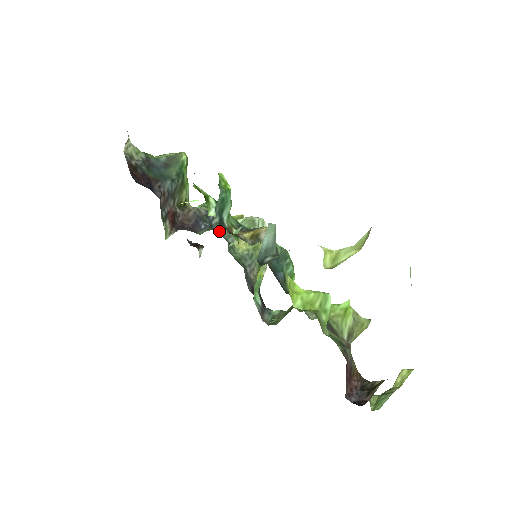
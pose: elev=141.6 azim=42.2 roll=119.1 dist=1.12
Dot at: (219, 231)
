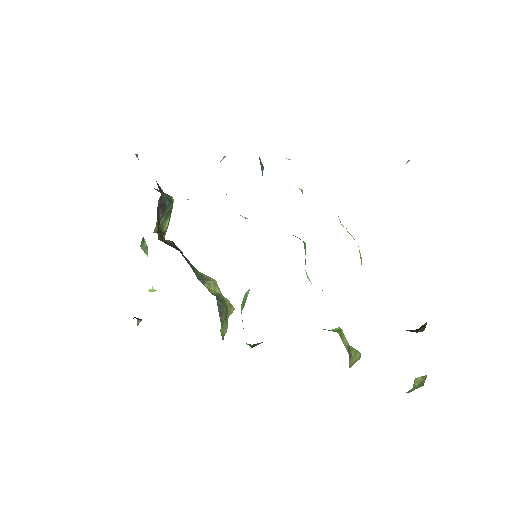
Dot at: (192, 268)
